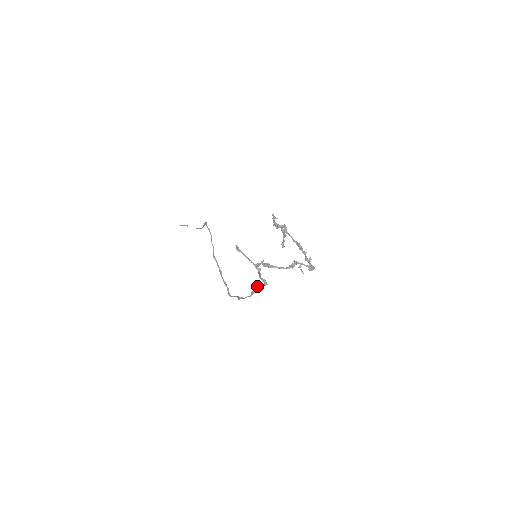
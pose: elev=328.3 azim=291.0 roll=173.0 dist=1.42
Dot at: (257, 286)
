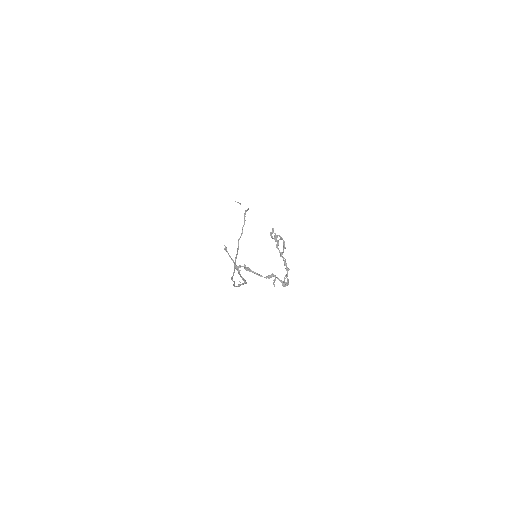
Dot at: (240, 282)
